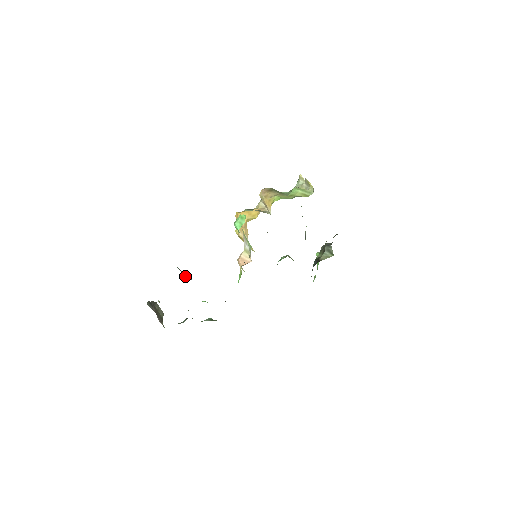
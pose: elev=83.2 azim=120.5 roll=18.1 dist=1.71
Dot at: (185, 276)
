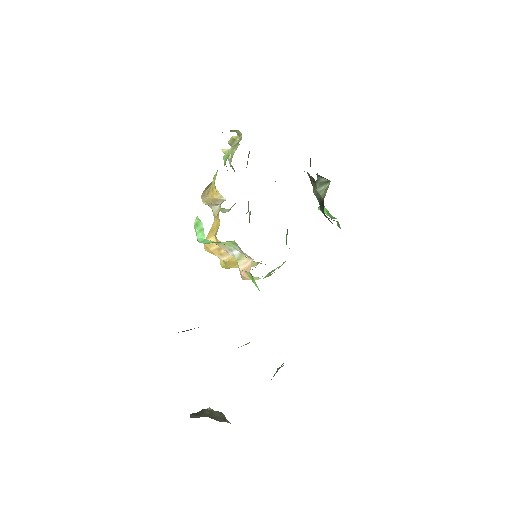
Dot at: (187, 330)
